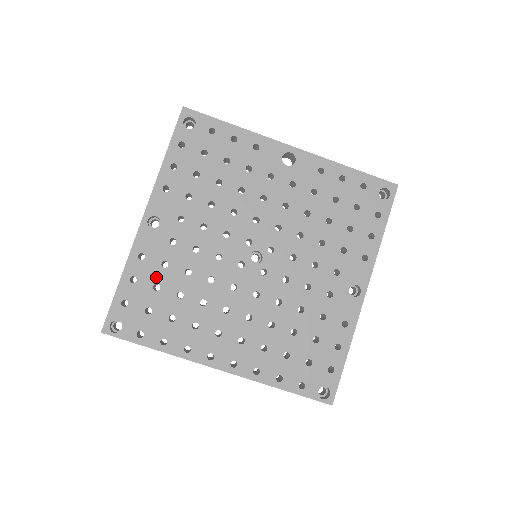
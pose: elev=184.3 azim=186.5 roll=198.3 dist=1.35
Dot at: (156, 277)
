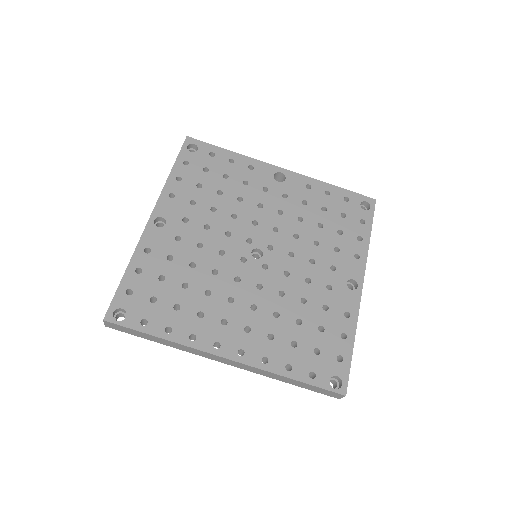
Dot at: (161, 269)
